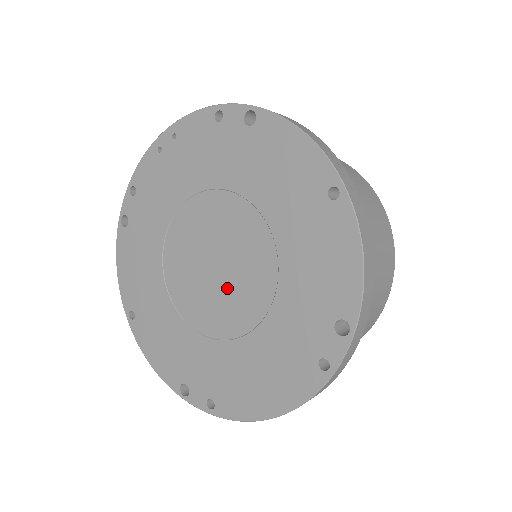
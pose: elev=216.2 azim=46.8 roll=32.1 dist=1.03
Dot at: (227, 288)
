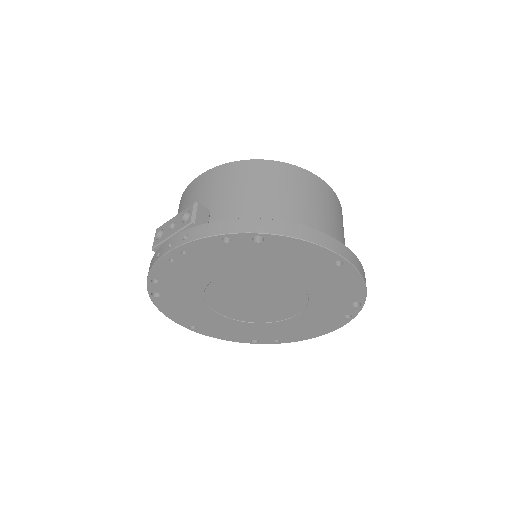
Dot at: (270, 305)
